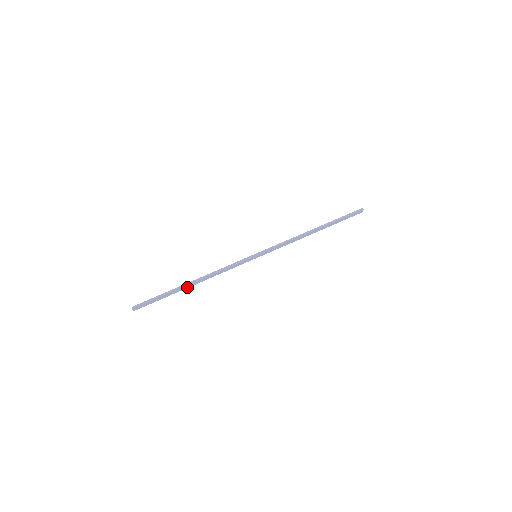
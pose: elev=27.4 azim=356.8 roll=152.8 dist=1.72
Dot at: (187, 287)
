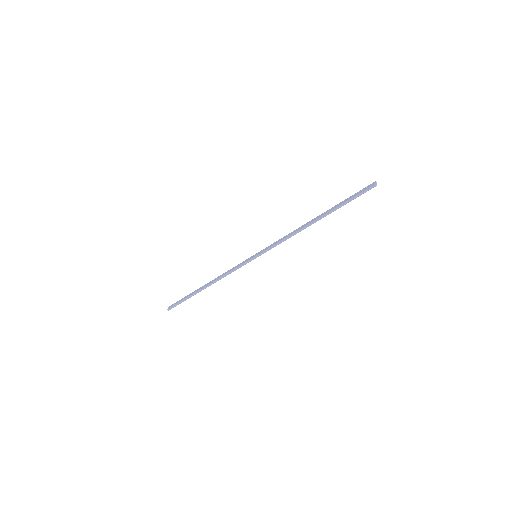
Dot at: occluded
